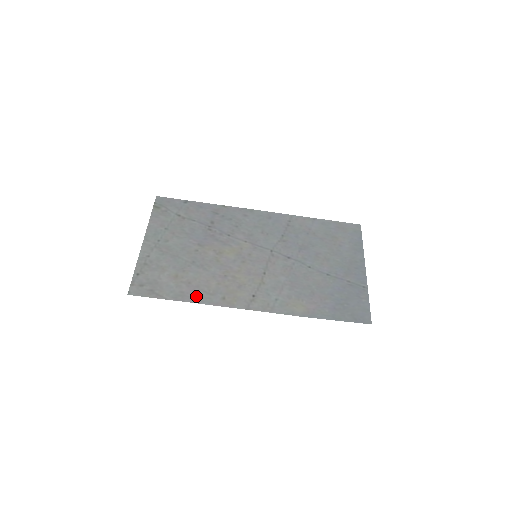
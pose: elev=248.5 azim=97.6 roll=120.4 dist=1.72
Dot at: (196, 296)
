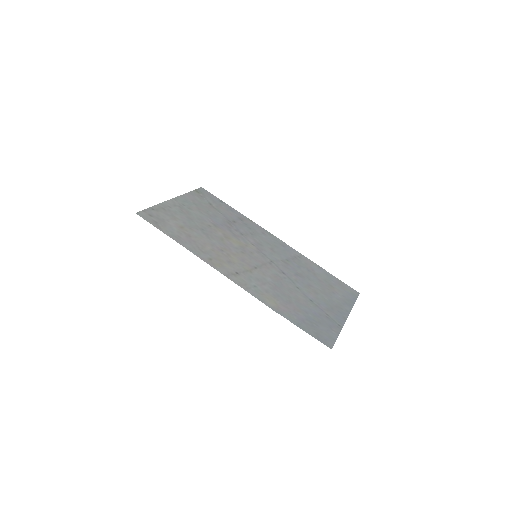
Dot at: (189, 245)
